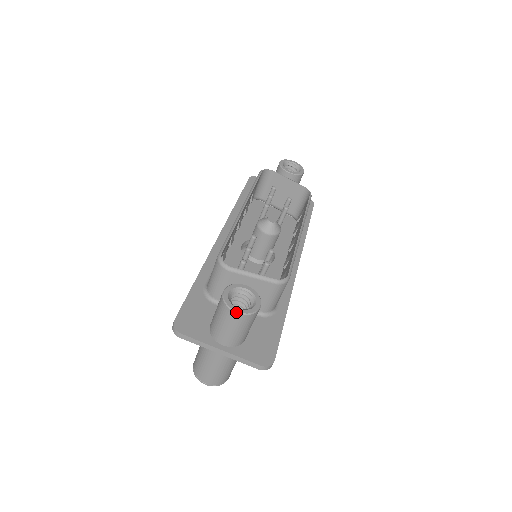
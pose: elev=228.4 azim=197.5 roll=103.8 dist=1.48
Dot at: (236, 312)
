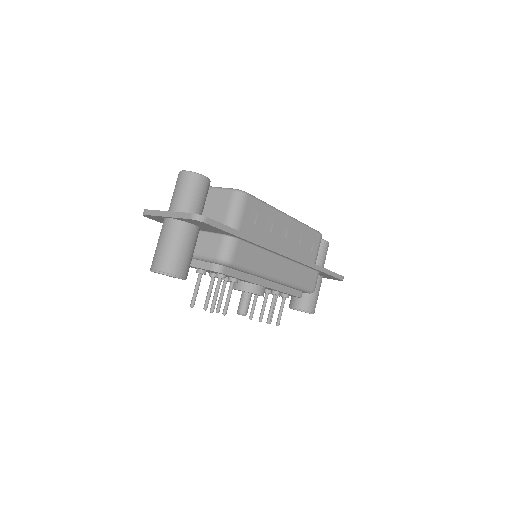
Dot at: (183, 171)
